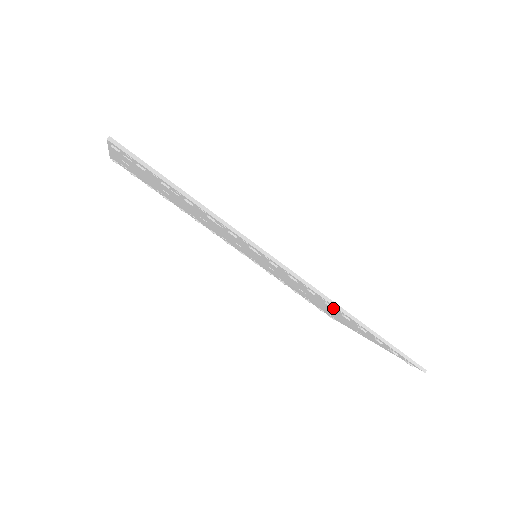
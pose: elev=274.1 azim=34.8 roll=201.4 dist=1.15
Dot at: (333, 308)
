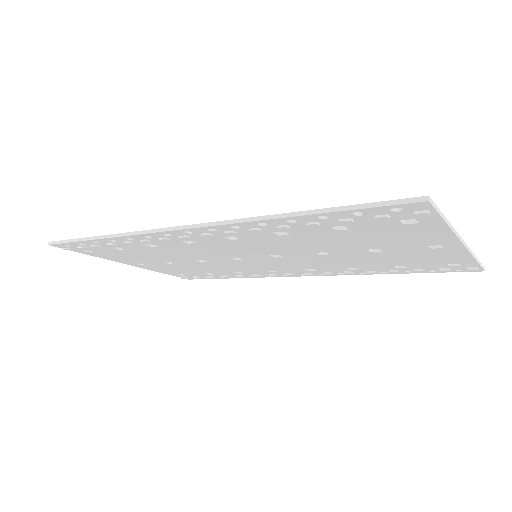
Dot at: occluded
